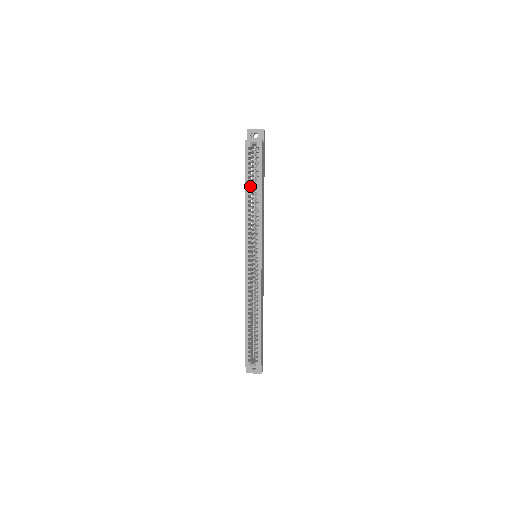
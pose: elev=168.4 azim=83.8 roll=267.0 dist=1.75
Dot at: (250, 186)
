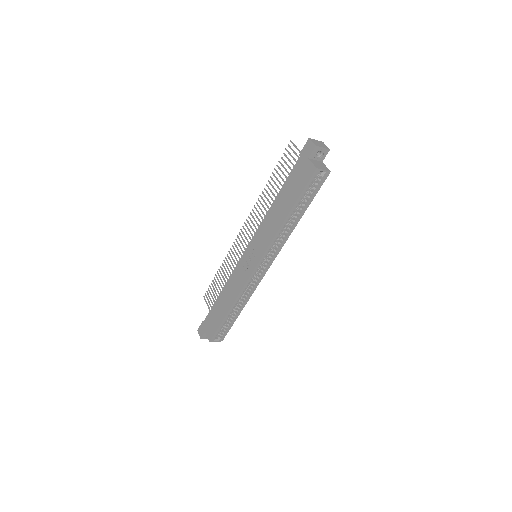
Dot at: (285, 197)
